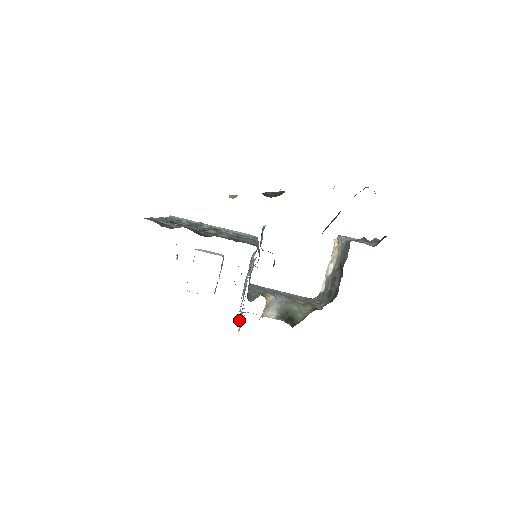
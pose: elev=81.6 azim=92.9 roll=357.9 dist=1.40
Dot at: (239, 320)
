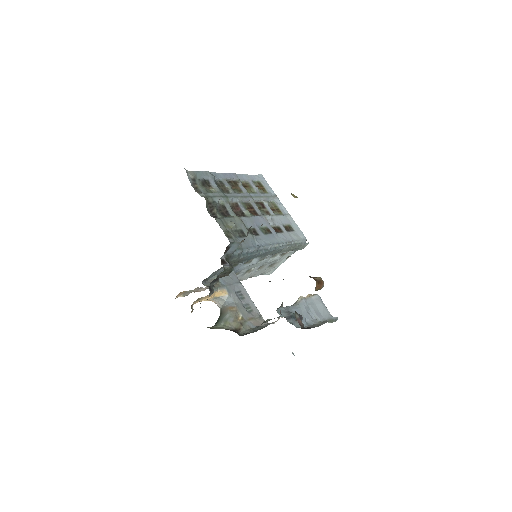
Dot at: (200, 290)
